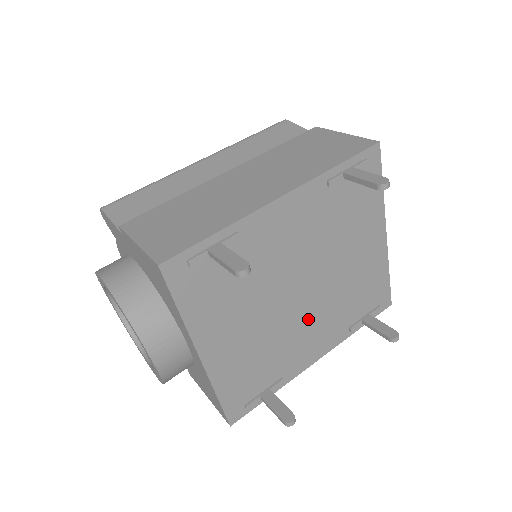
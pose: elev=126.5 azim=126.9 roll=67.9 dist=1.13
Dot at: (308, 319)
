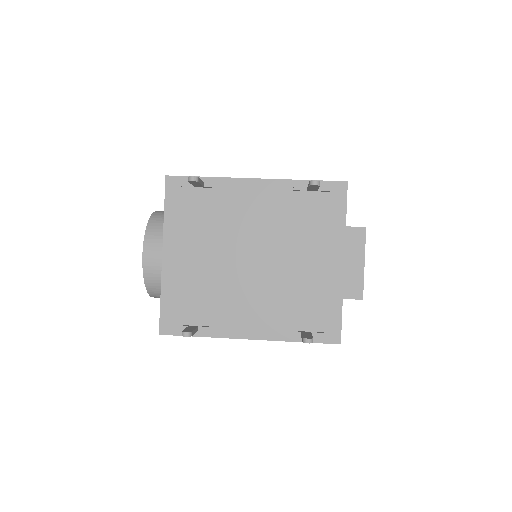
Dot at: (250, 290)
